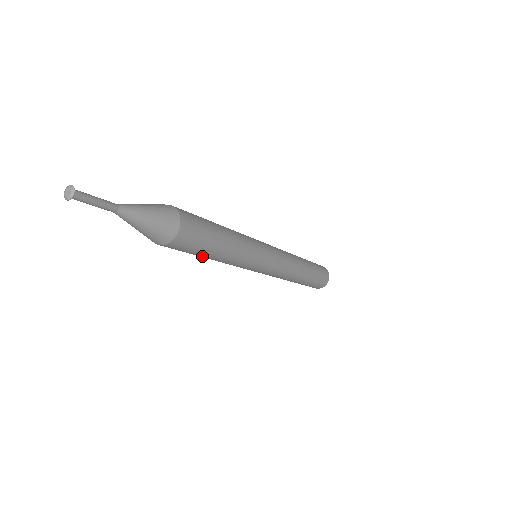
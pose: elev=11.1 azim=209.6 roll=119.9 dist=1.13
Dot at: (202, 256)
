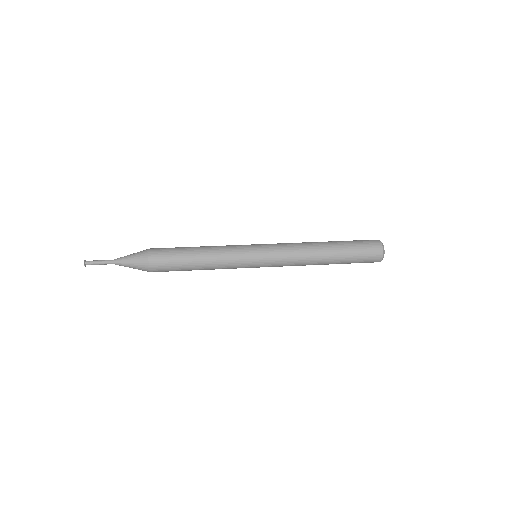
Dot at: occluded
